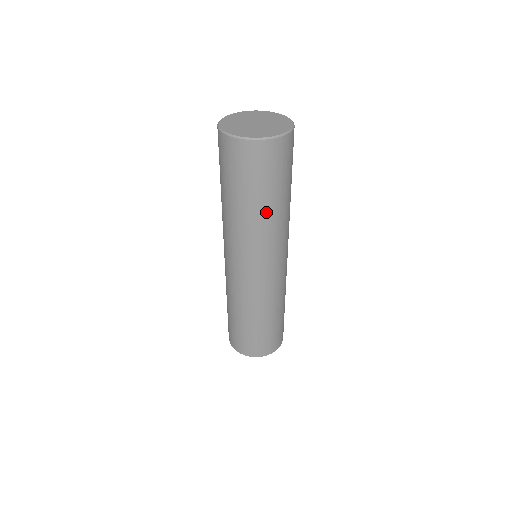
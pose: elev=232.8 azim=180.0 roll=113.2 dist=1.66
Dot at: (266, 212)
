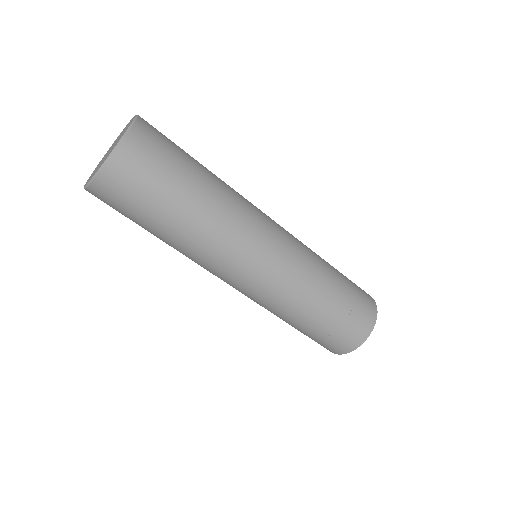
Dot at: (195, 213)
